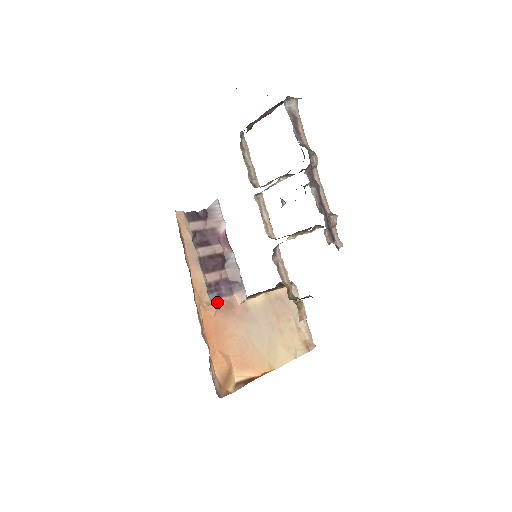
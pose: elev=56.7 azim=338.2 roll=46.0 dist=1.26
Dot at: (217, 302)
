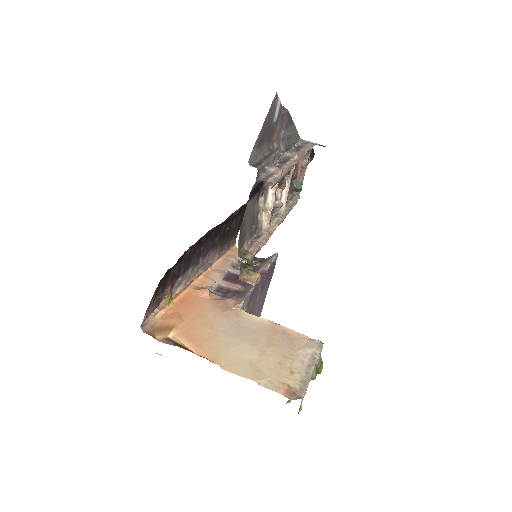
Dot at: (214, 294)
